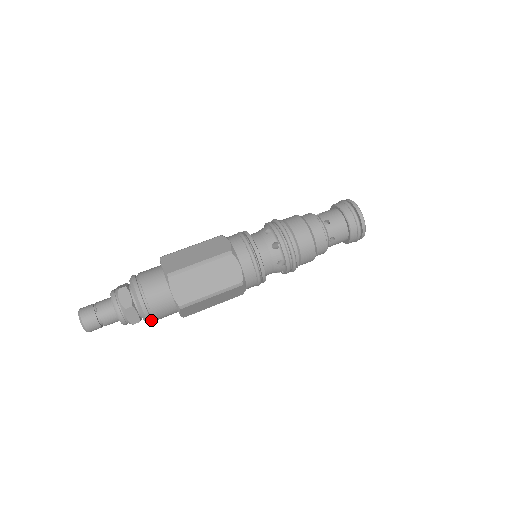
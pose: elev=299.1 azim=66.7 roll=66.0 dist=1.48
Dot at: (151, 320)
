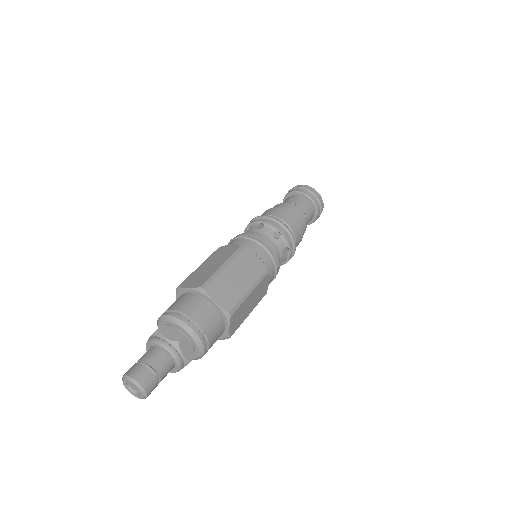
Dot at: occluded
